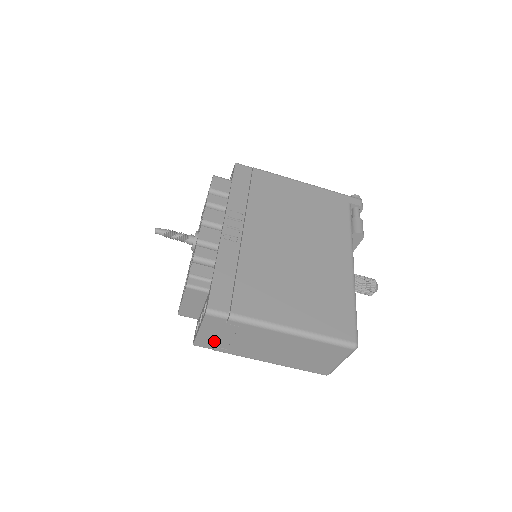
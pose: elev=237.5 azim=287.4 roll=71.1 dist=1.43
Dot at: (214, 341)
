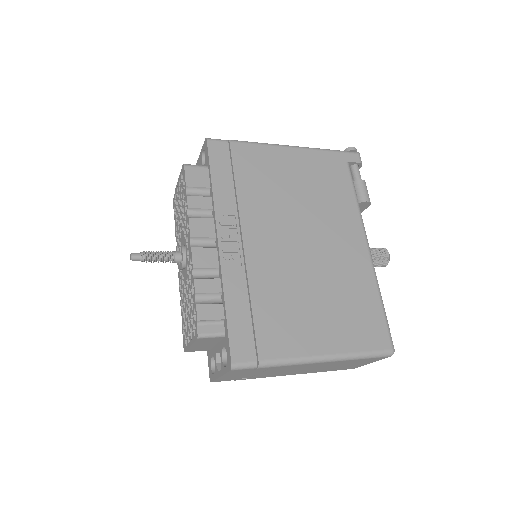
Dot at: (236, 377)
